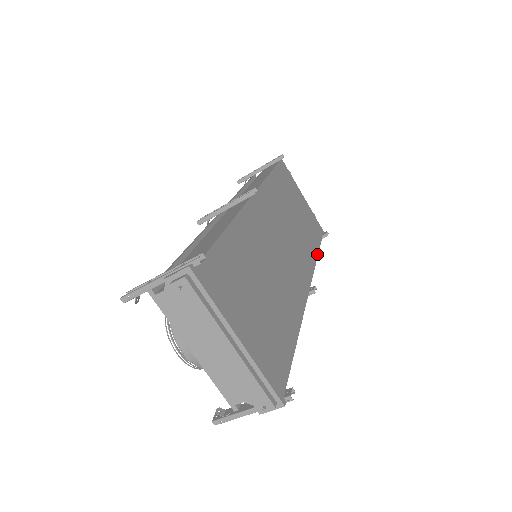
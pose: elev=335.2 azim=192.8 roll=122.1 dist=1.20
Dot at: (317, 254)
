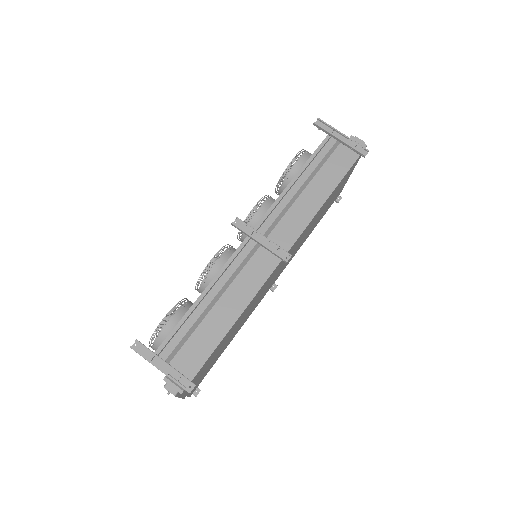
Dot at: occluded
